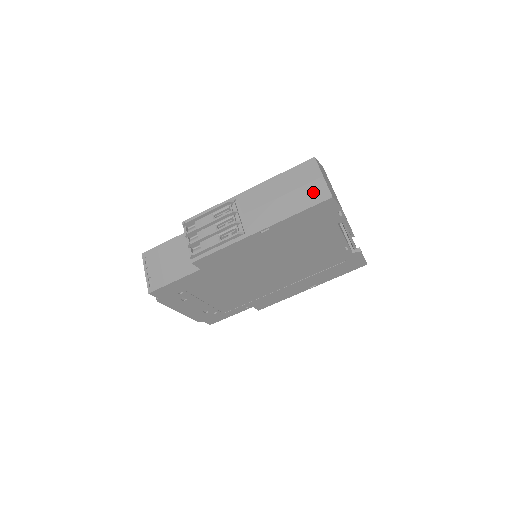
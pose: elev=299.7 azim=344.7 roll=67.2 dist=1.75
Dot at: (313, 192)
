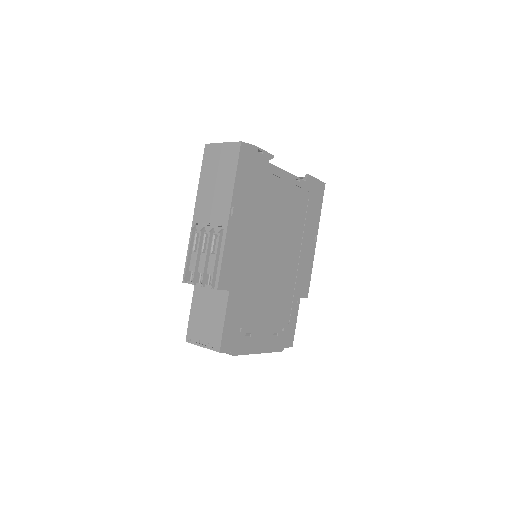
Dot at: (228, 156)
